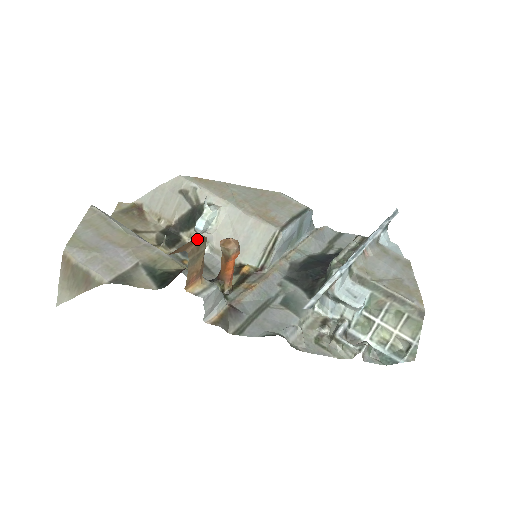
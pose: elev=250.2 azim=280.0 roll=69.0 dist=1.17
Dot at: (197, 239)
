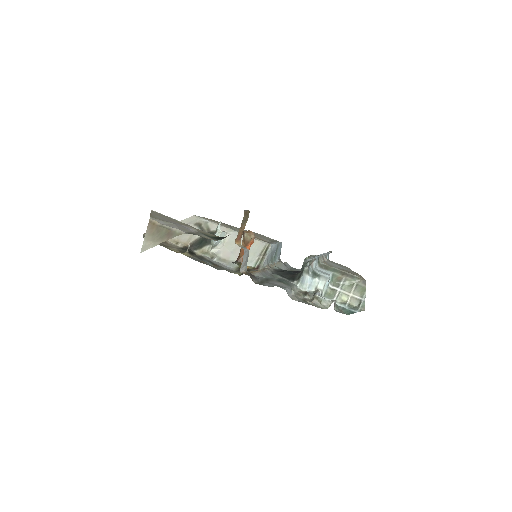
Dot at: (245, 210)
